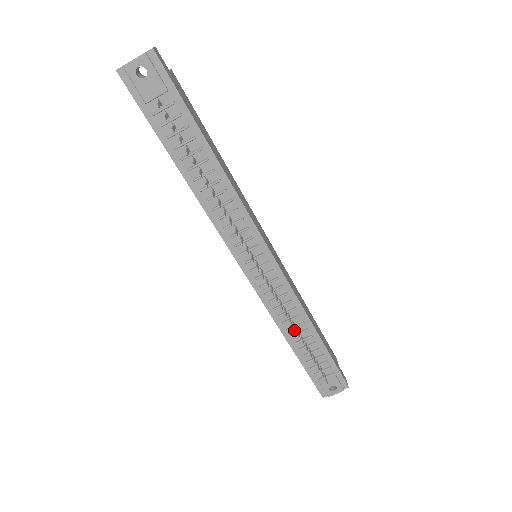
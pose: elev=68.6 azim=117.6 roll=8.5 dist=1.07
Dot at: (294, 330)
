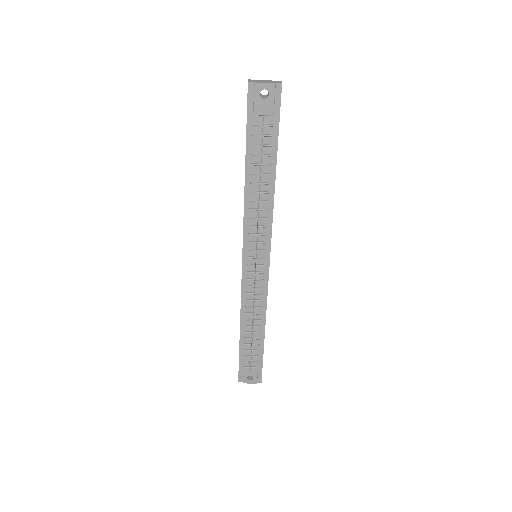
Dot at: (253, 322)
